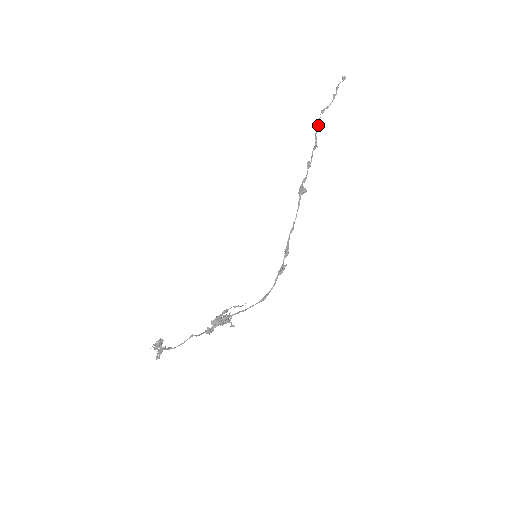
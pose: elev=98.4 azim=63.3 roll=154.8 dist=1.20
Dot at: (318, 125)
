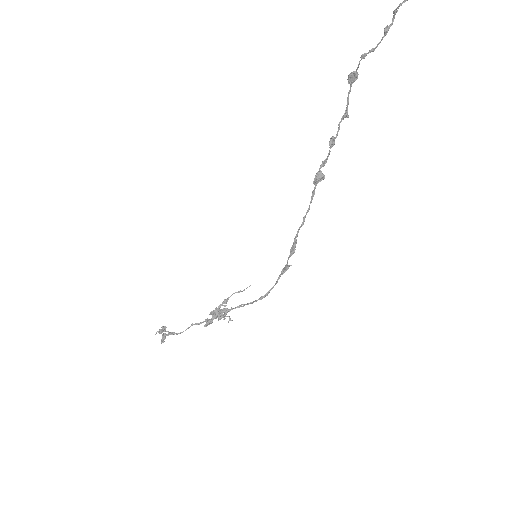
Dot at: (354, 80)
